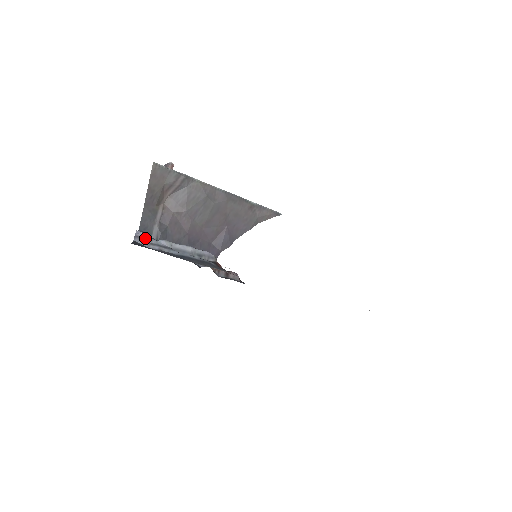
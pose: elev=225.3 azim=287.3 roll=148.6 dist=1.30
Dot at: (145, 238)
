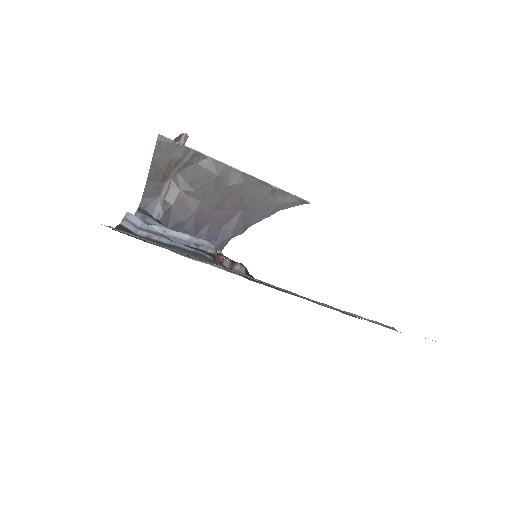
Dot at: (135, 221)
